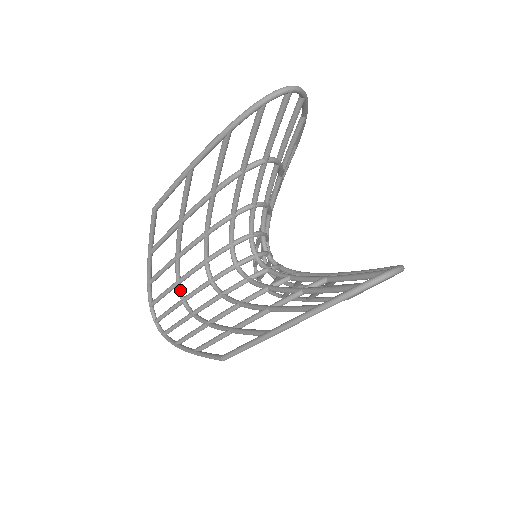
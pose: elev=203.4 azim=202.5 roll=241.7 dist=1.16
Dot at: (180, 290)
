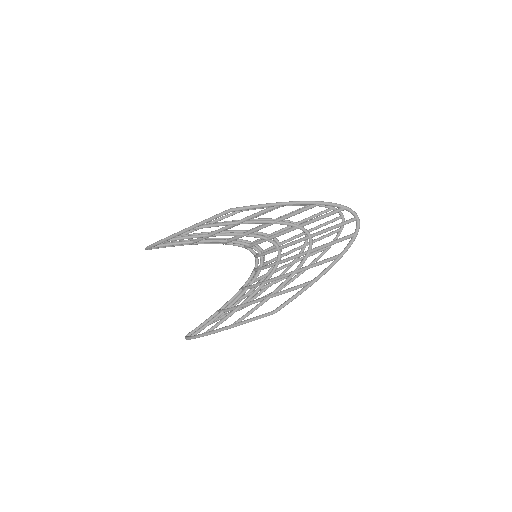
Dot at: occluded
